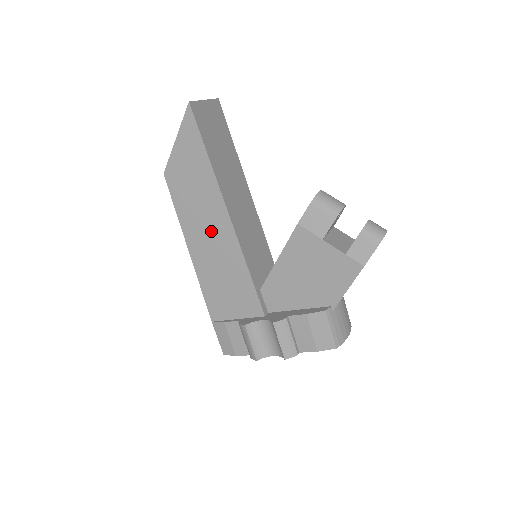
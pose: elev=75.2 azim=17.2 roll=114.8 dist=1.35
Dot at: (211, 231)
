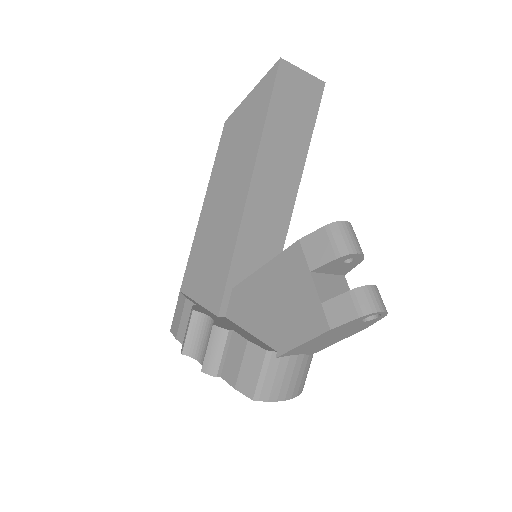
Dot at: (227, 200)
